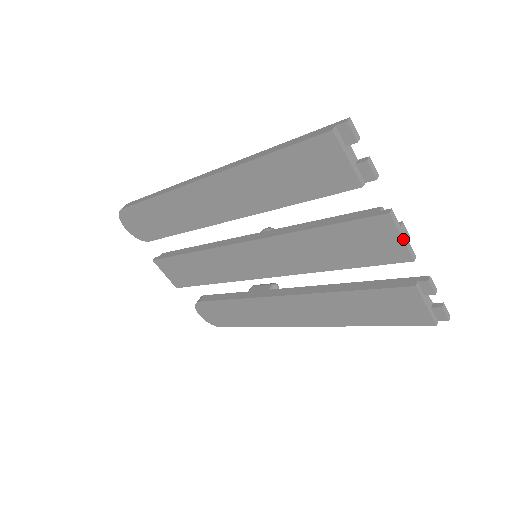
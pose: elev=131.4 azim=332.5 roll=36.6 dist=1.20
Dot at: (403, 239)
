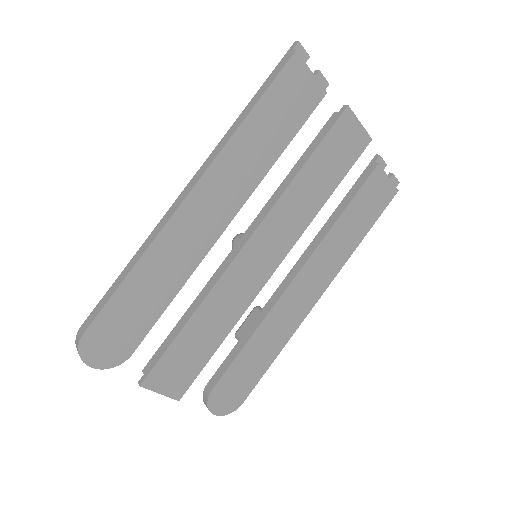
Dot at: (361, 124)
